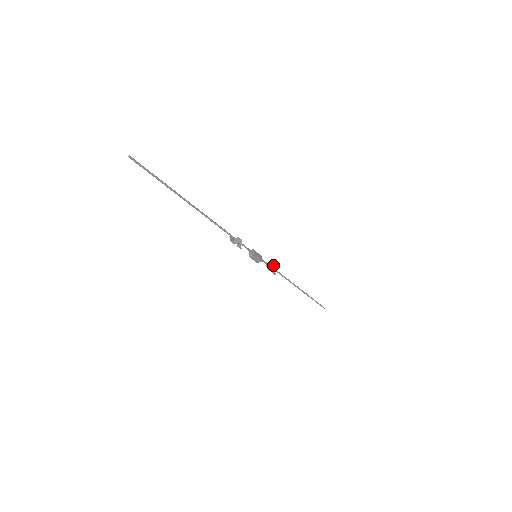
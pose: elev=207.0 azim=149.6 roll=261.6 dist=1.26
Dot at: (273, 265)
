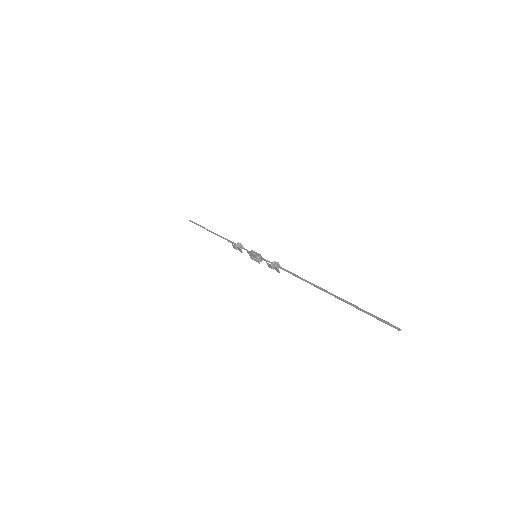
Dot at: (241, 244)
